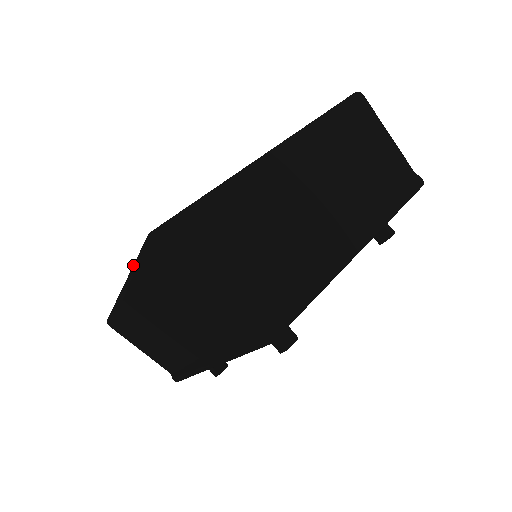
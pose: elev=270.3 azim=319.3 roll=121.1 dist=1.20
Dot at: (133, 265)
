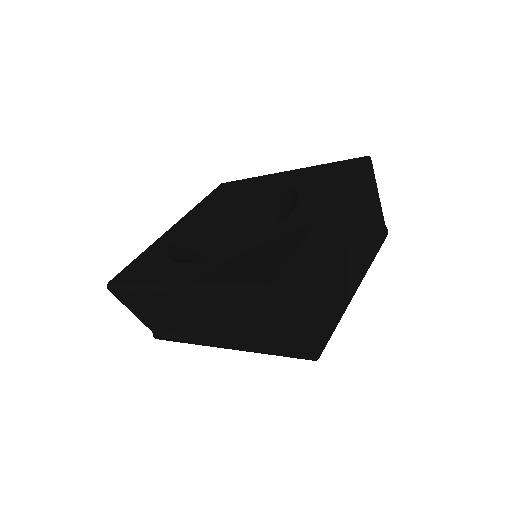
Dot at: (221, 287)
